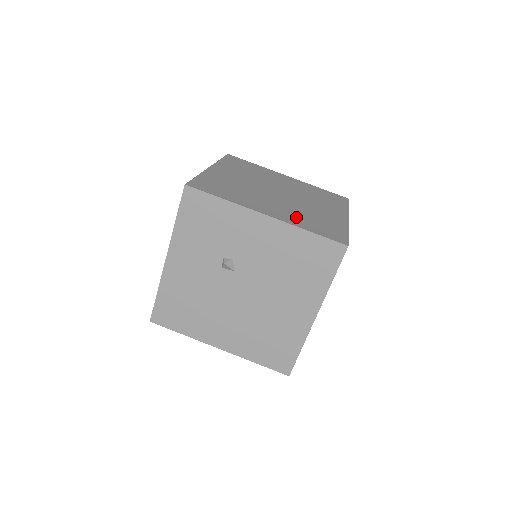
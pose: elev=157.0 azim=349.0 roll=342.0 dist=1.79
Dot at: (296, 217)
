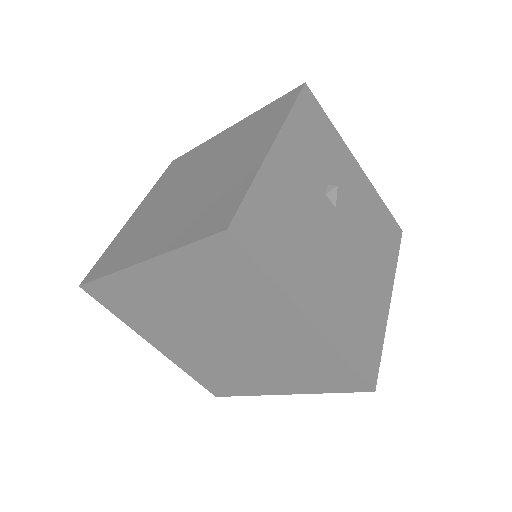
Dot at: occluded
